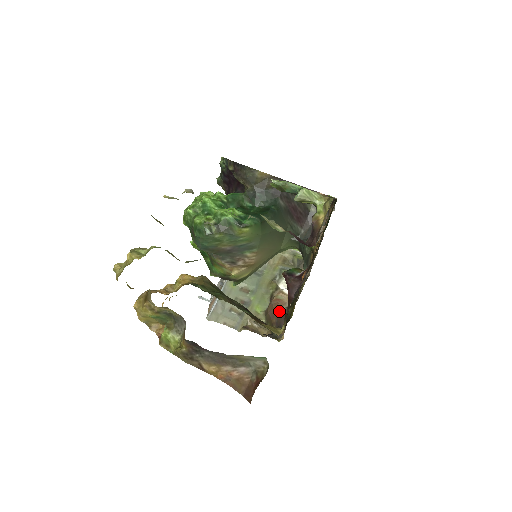
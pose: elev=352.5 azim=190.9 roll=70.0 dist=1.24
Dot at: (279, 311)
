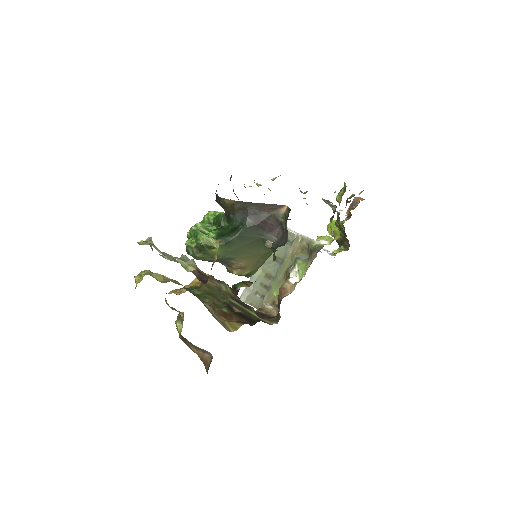
Dot at: (280, 299)
